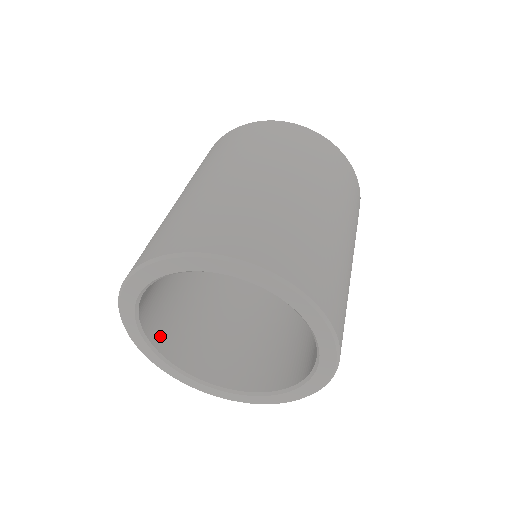
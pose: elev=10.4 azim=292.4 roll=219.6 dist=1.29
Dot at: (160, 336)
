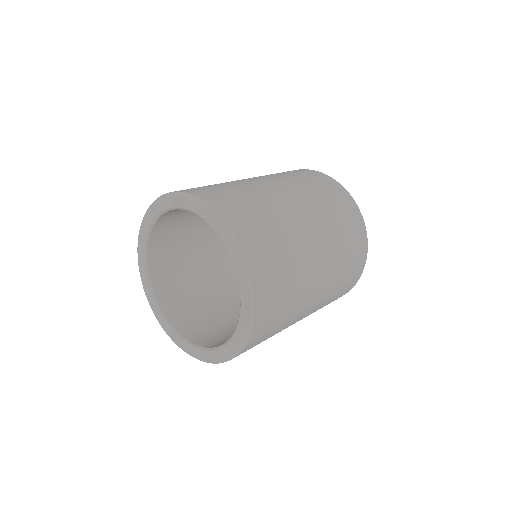
Dot at: (158, 274)
